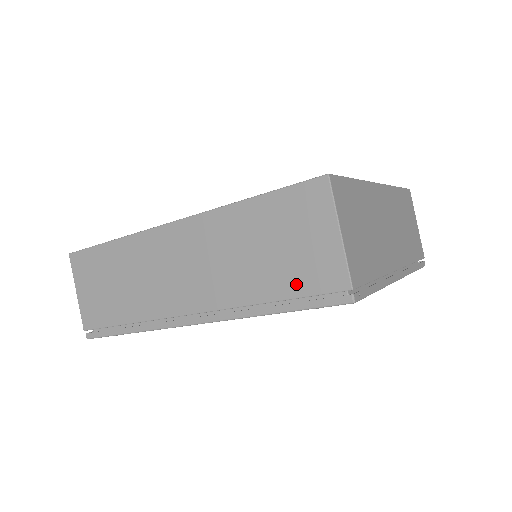
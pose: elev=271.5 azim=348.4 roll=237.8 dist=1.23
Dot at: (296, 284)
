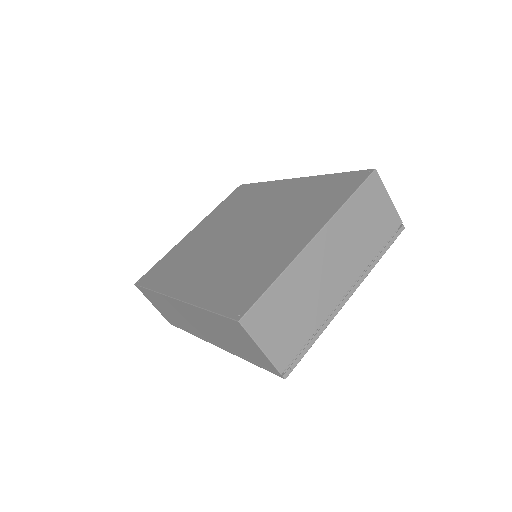
Dot at: (253, 358)
